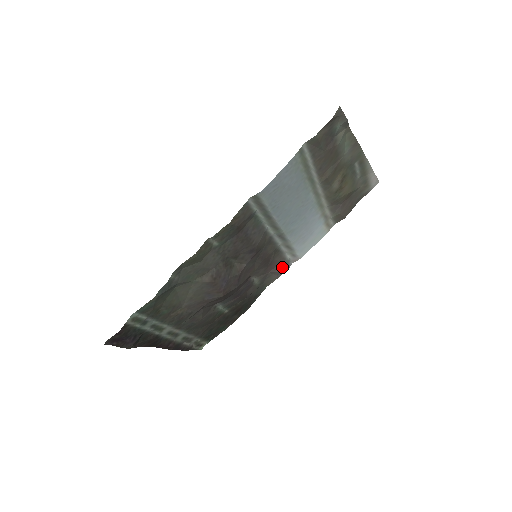
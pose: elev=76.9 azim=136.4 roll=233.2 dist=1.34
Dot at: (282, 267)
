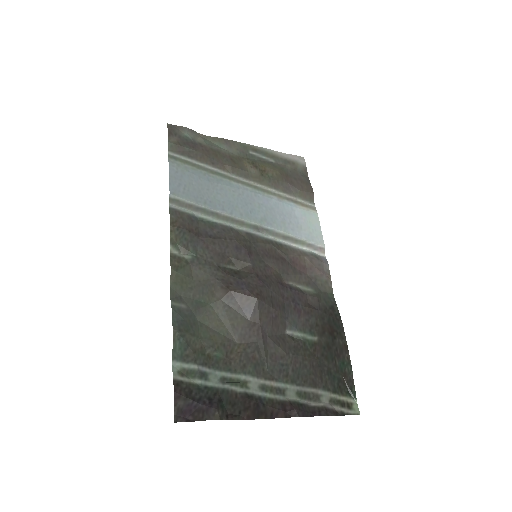
Dot at: (314, 262)
